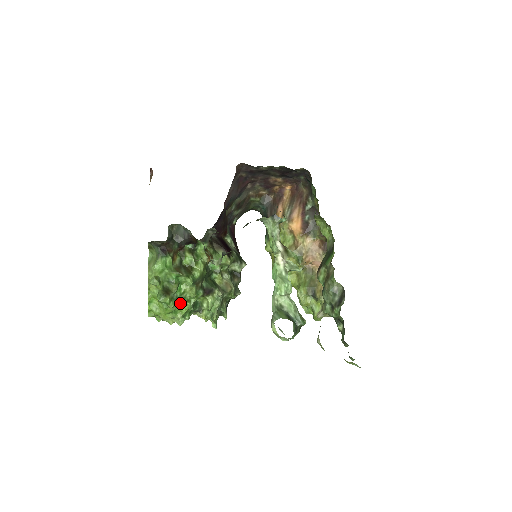
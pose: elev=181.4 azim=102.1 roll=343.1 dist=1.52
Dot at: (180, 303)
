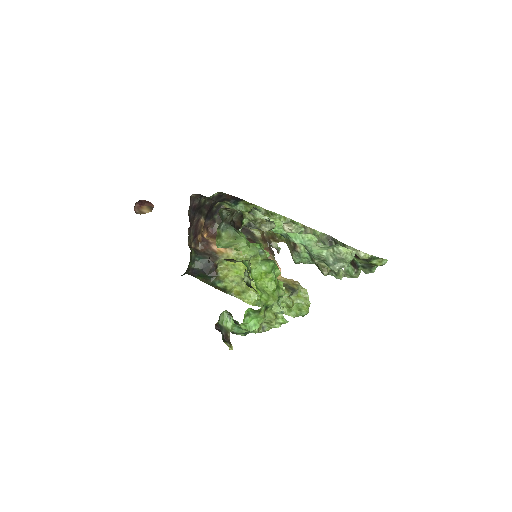
Dot at: occluded
